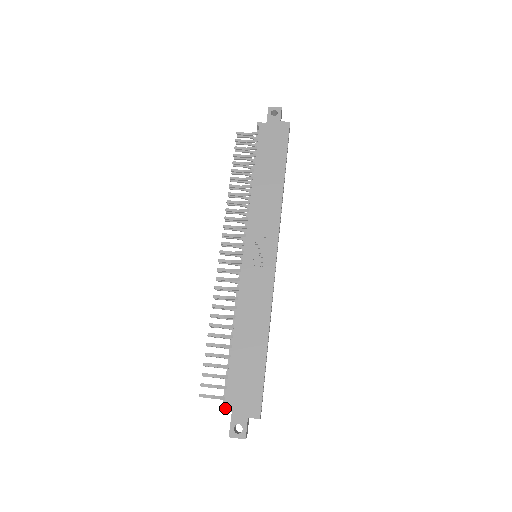
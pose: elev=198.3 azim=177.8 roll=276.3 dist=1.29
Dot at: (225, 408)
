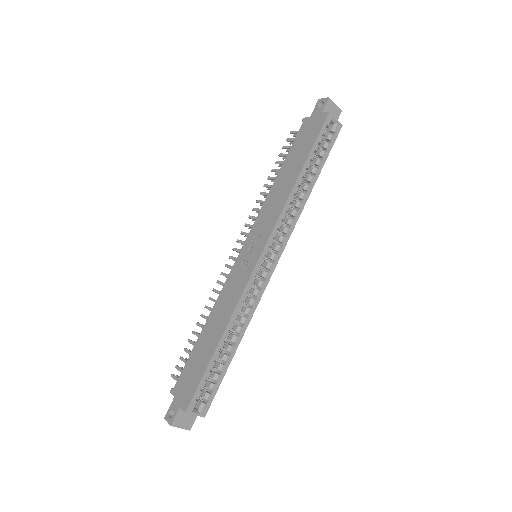
Dot at: (172, 391)
